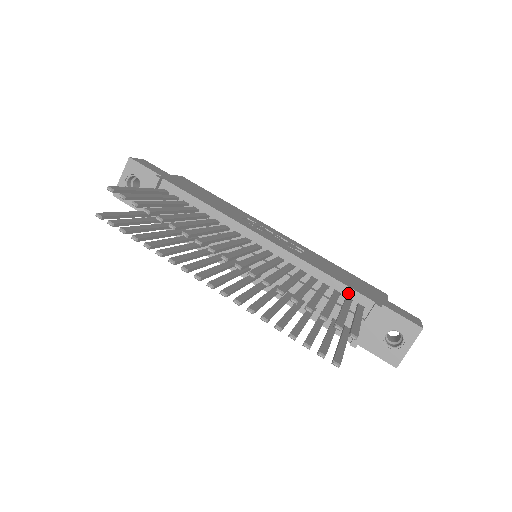
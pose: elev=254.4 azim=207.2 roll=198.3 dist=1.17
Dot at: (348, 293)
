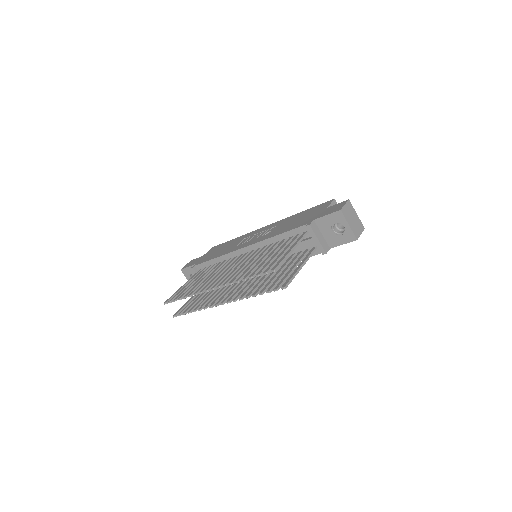
Dot at: (295, 233)
